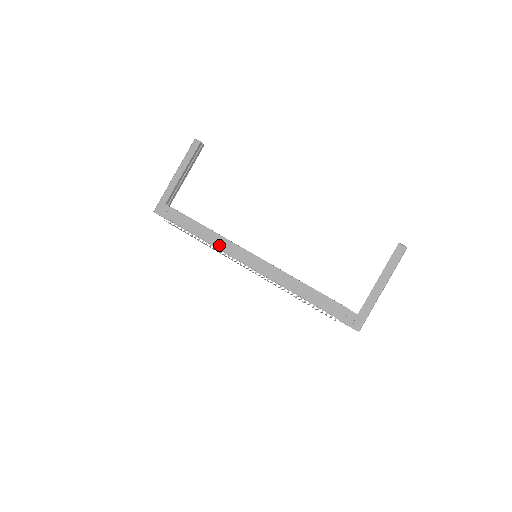
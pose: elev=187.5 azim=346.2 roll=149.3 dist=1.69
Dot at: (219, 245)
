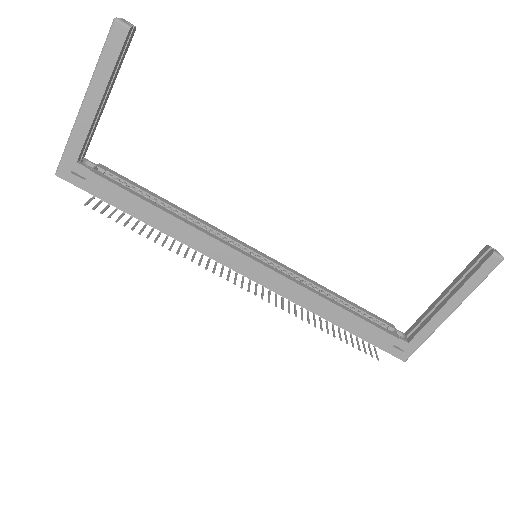
Dot at: (192, 243)
